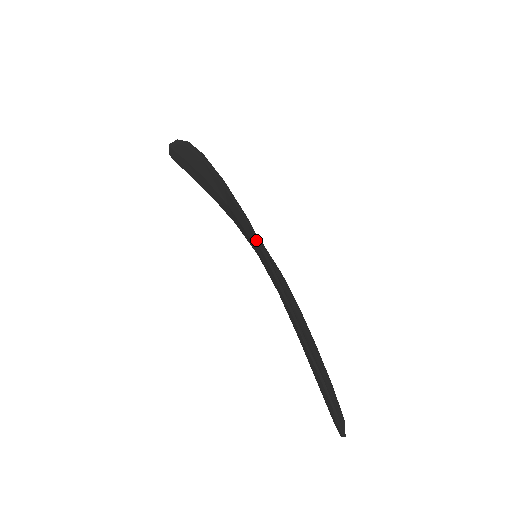
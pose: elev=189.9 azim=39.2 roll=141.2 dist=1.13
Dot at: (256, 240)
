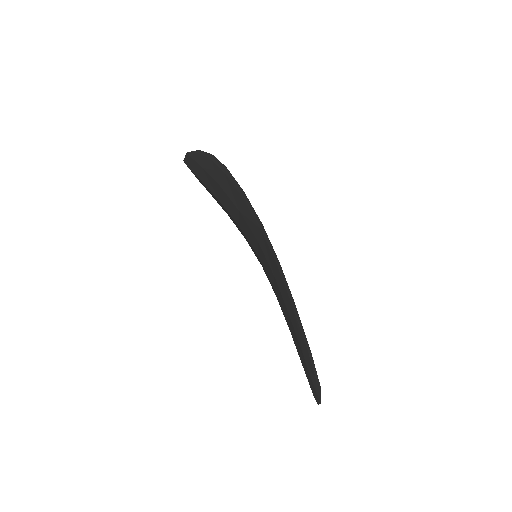
Dot at: (267, 243)
